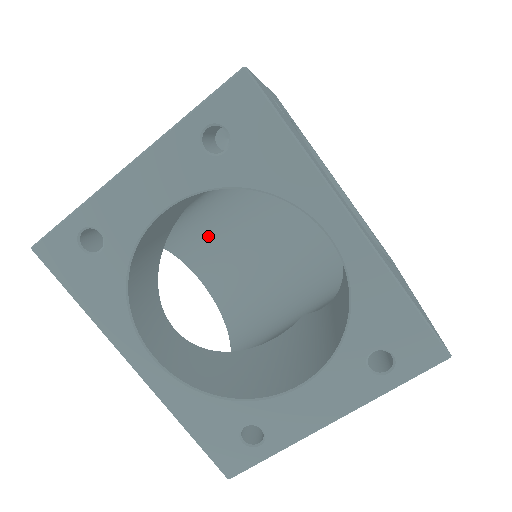
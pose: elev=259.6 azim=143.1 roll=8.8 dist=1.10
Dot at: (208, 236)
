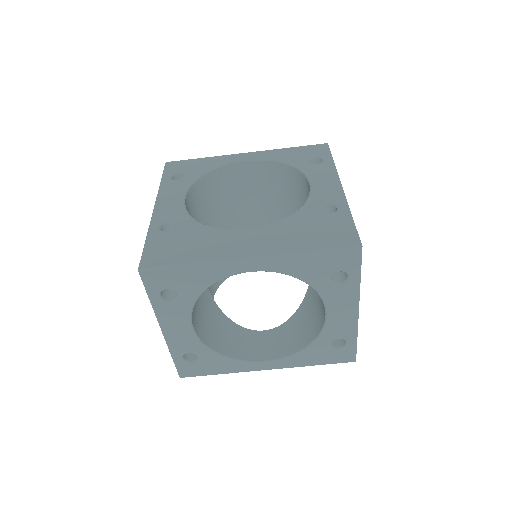
Dot at: occluded
